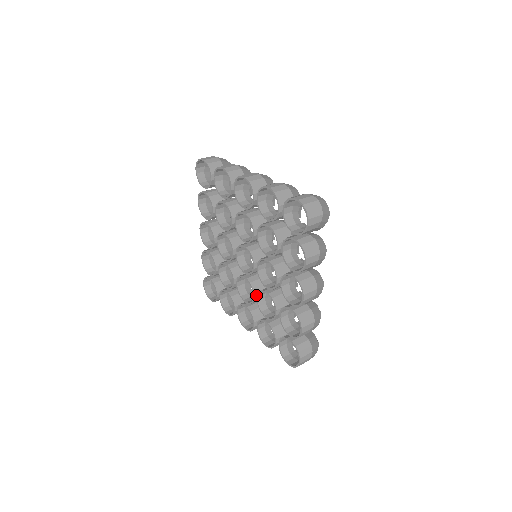
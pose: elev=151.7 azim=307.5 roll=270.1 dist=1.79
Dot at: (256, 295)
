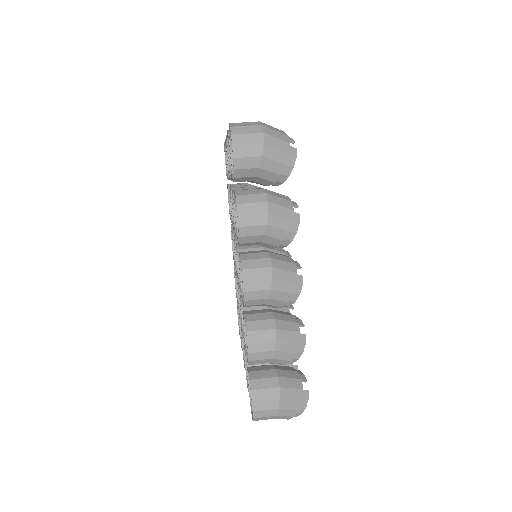
Dot at: occluded
